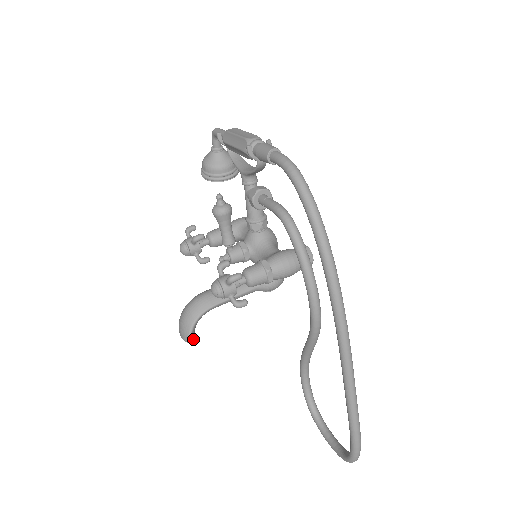
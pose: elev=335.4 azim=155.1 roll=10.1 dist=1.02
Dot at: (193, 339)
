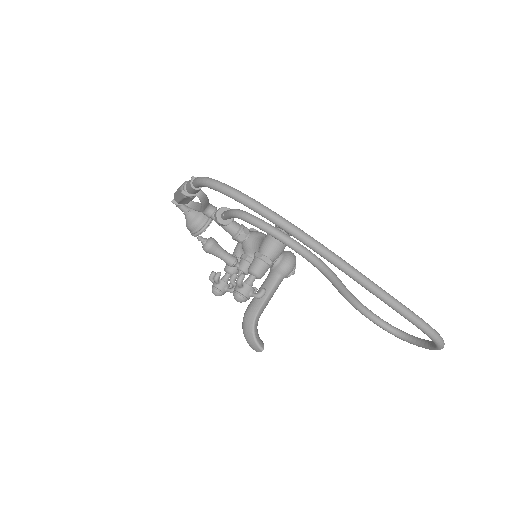
Dot at: occluded
